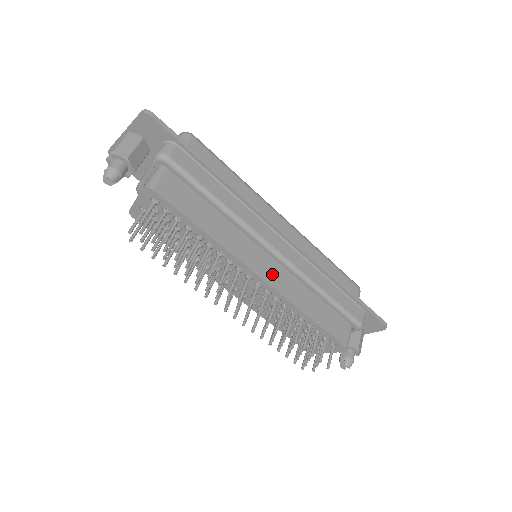
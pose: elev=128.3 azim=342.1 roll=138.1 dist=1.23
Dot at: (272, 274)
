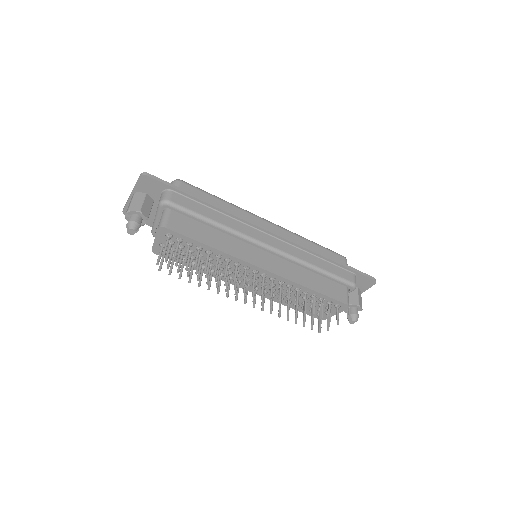
Dot at: (272, 264)
